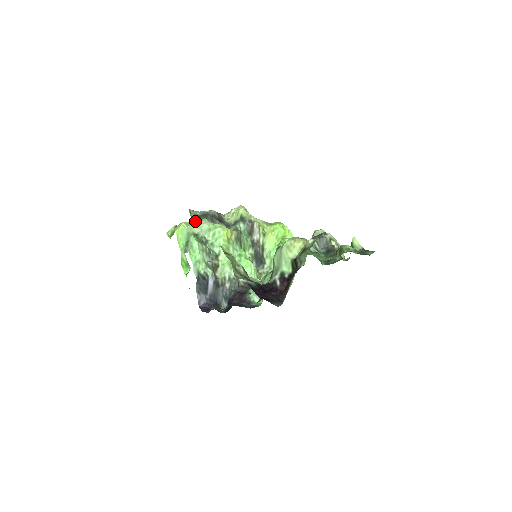
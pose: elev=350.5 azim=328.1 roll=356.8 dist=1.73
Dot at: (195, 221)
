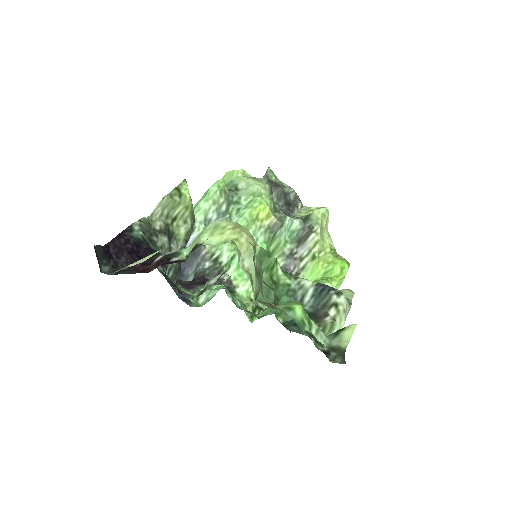
Dot at: (256, 178)
